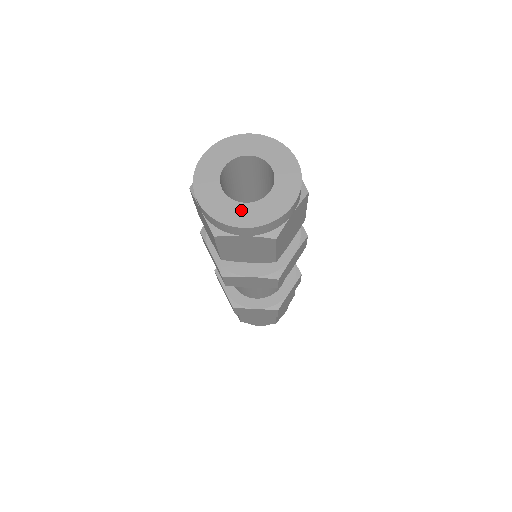
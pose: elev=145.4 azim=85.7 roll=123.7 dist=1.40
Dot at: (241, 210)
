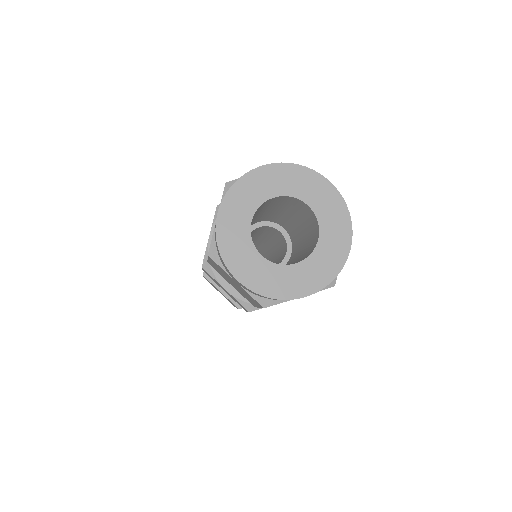
Dot at: (251, 260)
